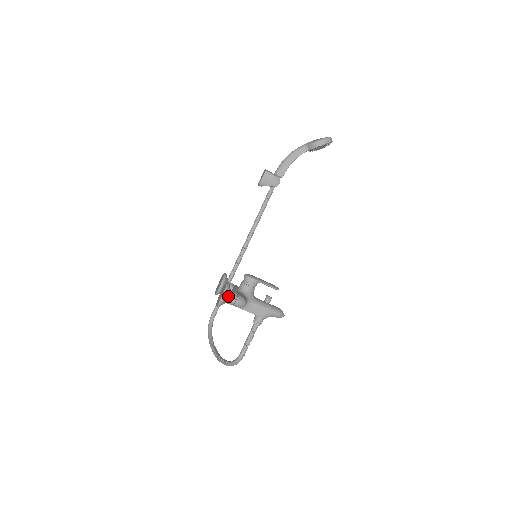
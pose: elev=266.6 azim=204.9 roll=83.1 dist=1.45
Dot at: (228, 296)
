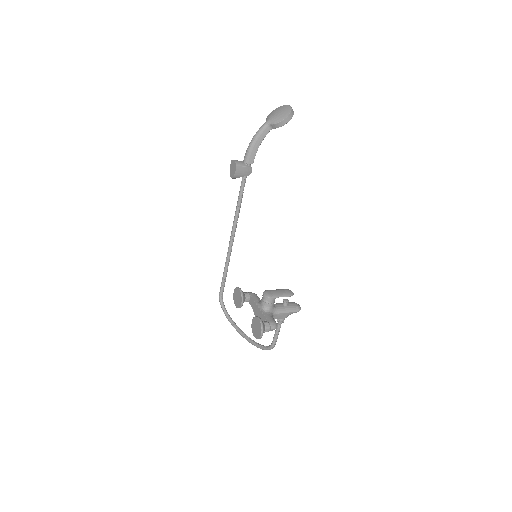
Dot at: (264, 330)
